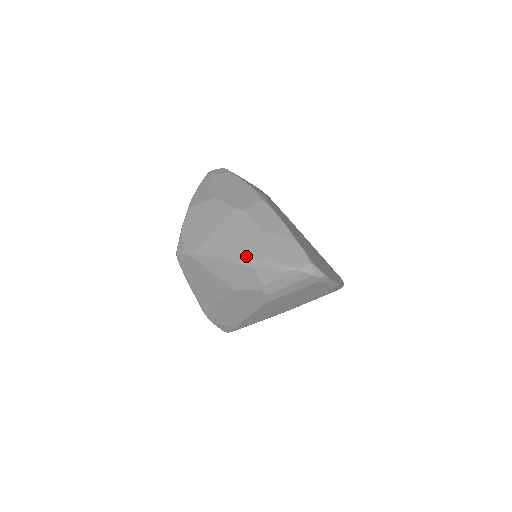
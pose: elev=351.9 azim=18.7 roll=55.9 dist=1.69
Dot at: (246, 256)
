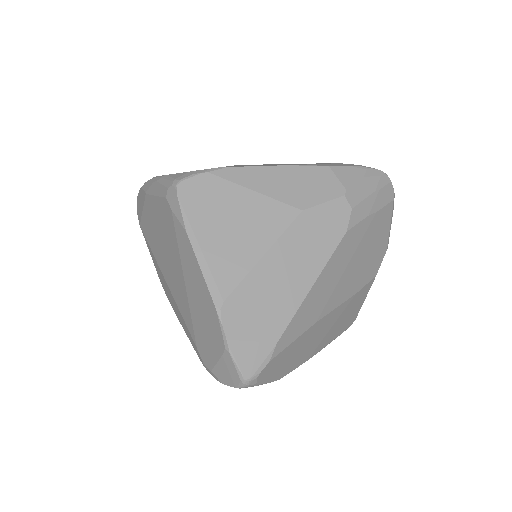
Dot at: (305, 164)
